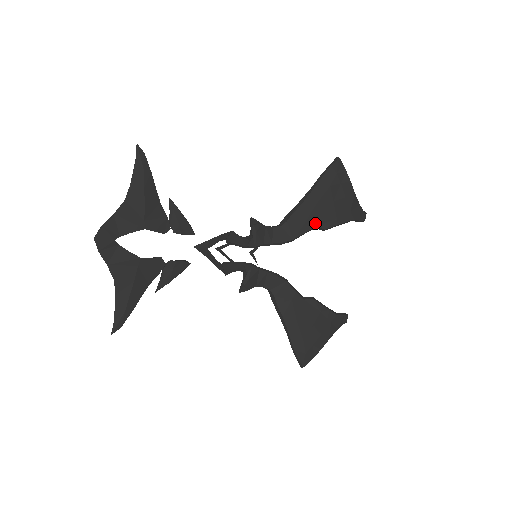
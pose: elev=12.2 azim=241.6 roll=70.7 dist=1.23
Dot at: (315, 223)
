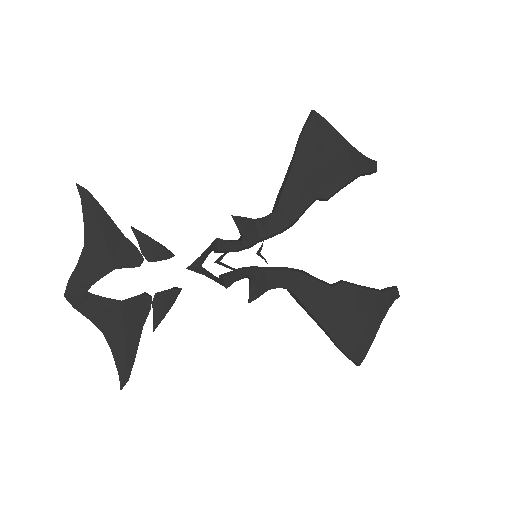
Dot at: (312, 195)
